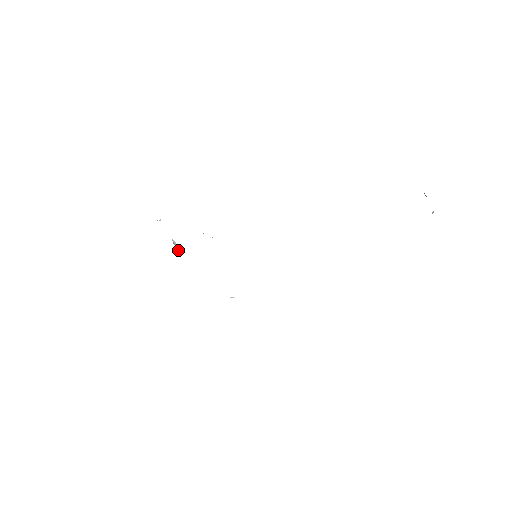
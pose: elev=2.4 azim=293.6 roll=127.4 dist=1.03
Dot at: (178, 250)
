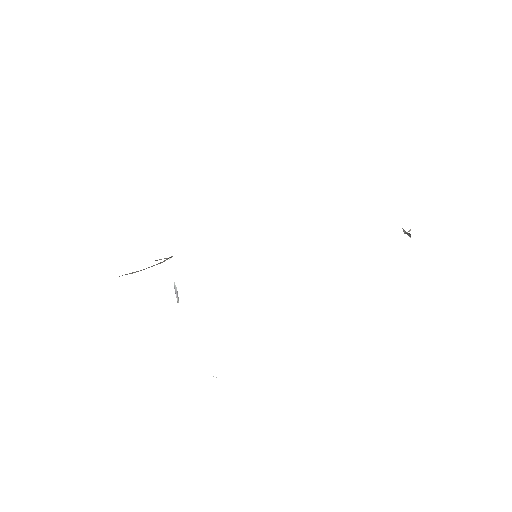
Dot at: (177, 298)
